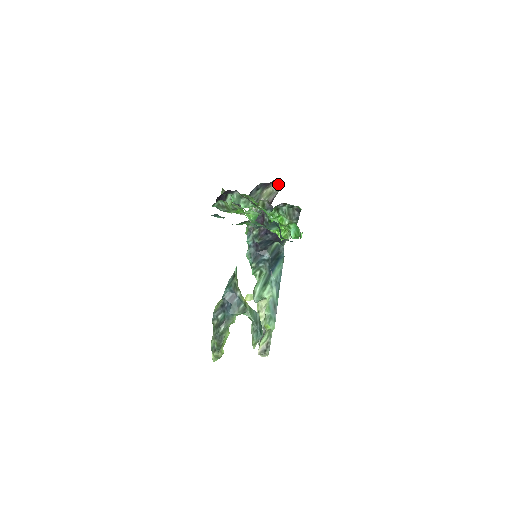
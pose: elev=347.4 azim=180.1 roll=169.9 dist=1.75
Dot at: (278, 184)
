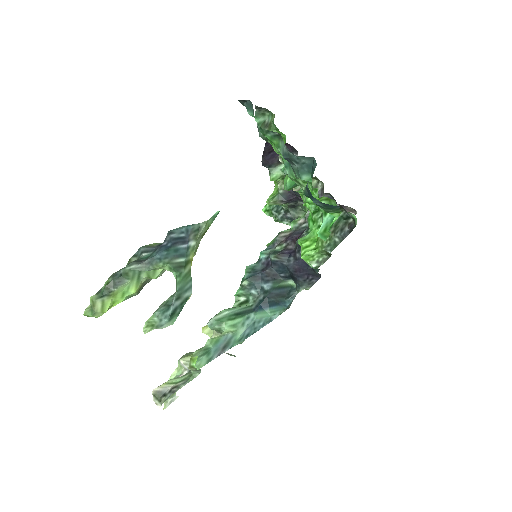
Dot at: occluded
